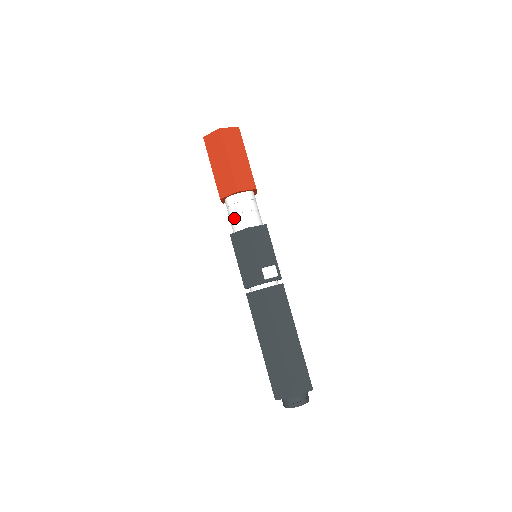
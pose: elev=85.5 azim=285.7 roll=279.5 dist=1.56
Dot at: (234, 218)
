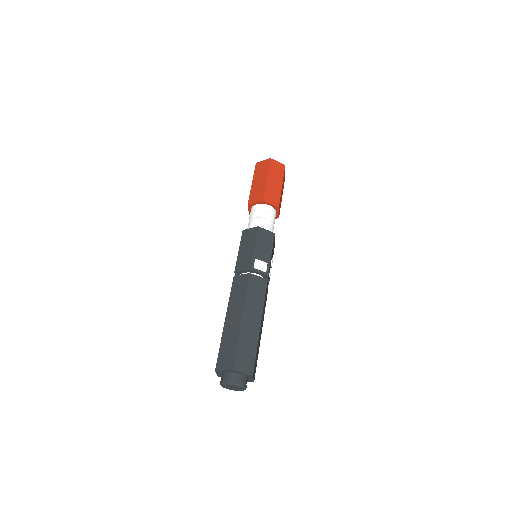
Dot at: (252, 220)
